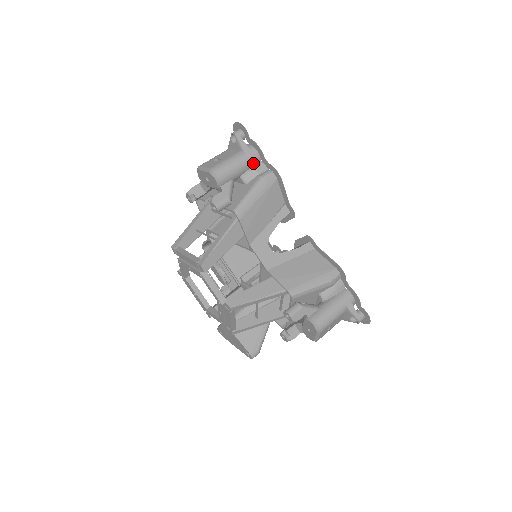
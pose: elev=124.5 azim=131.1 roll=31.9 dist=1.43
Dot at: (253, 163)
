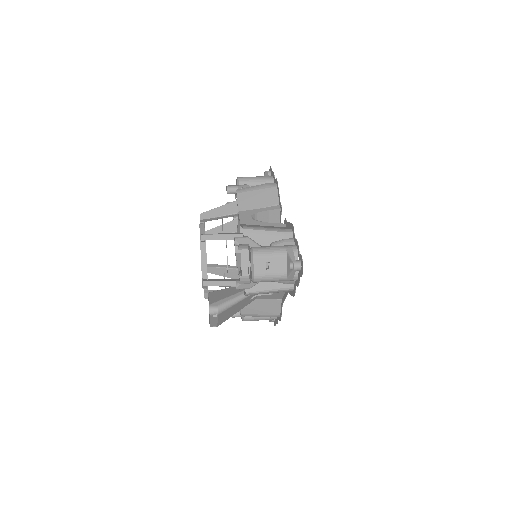
Dot at: (267, 182)
